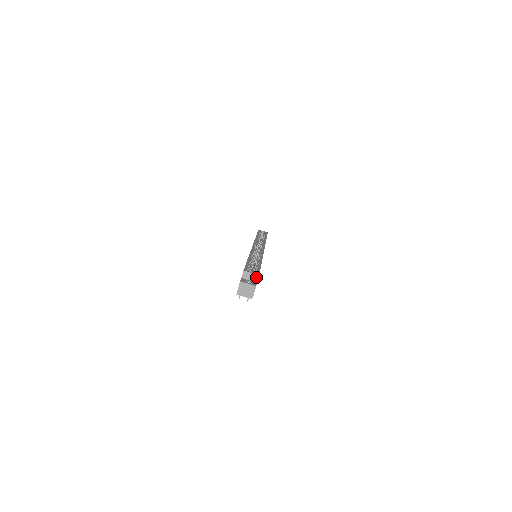
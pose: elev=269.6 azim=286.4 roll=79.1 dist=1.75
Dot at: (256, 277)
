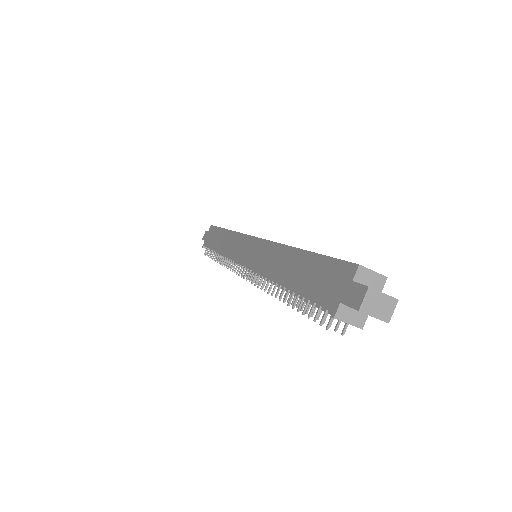
Dot at: (381, 281)
